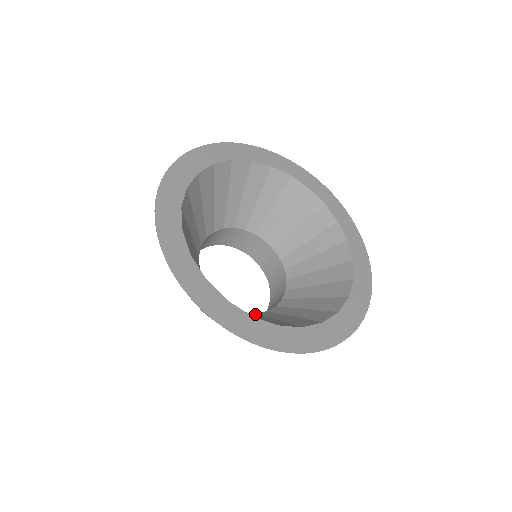
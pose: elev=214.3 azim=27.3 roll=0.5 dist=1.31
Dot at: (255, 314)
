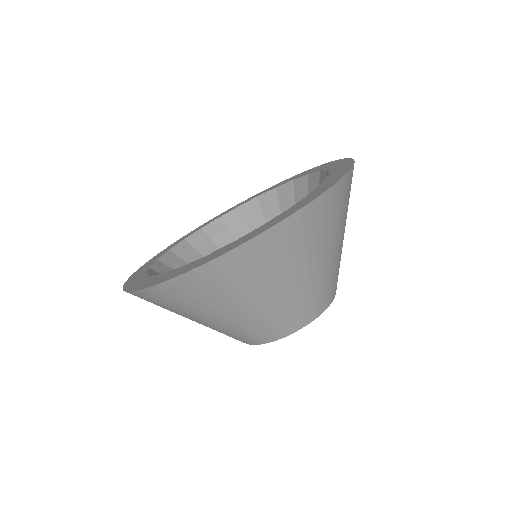
Dot at: occluded
